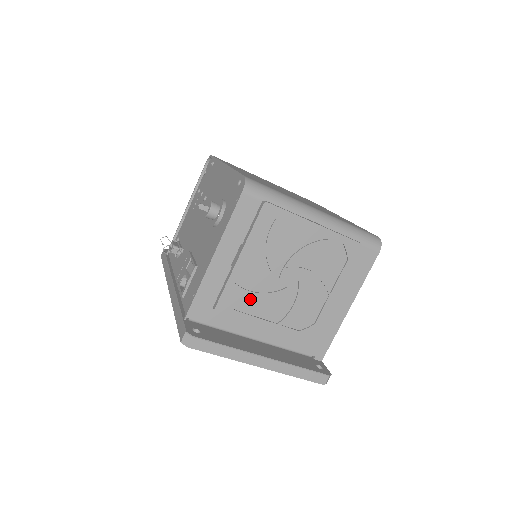
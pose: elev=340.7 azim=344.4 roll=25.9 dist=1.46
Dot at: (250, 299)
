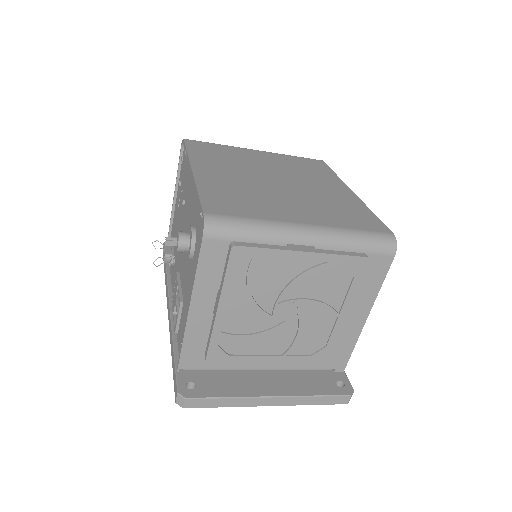
Dot at: (244, 341)
